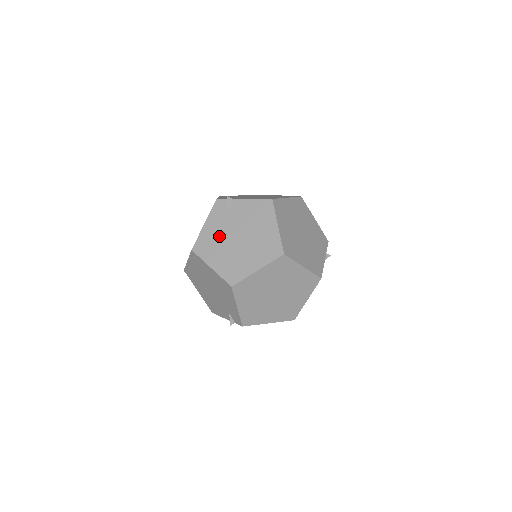
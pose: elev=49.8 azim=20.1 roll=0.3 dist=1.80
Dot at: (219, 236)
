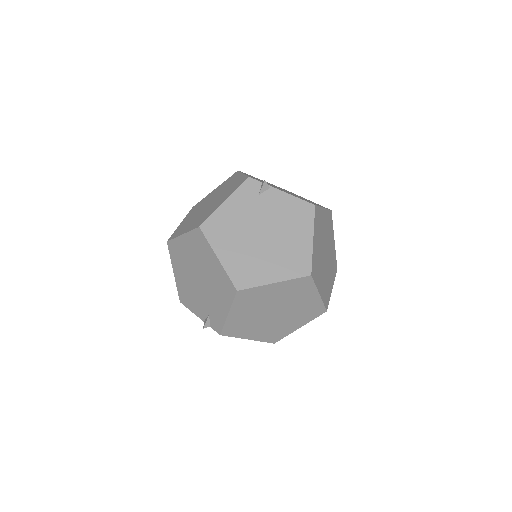
Dot at: (239, 223)
